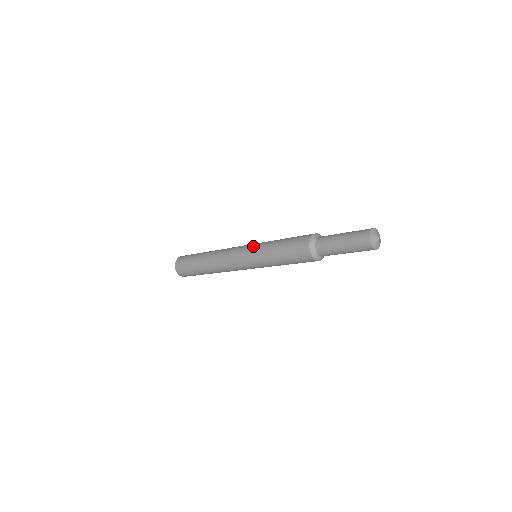
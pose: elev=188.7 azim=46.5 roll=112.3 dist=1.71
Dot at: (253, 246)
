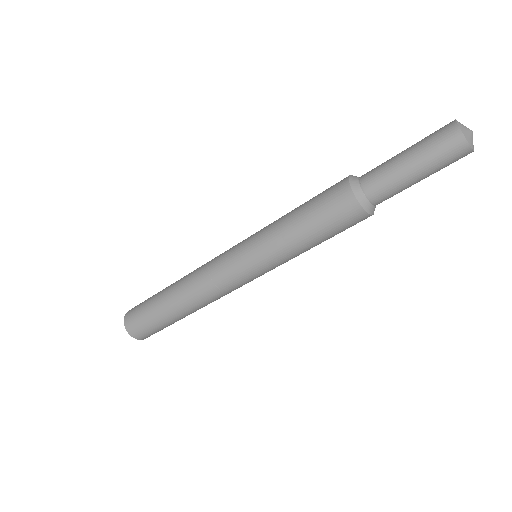
Dot at: occluded
